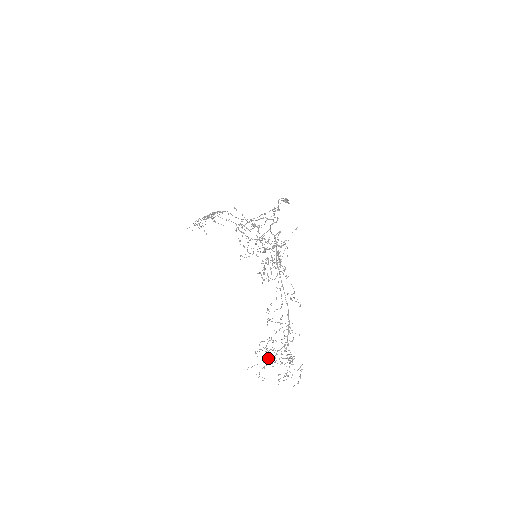
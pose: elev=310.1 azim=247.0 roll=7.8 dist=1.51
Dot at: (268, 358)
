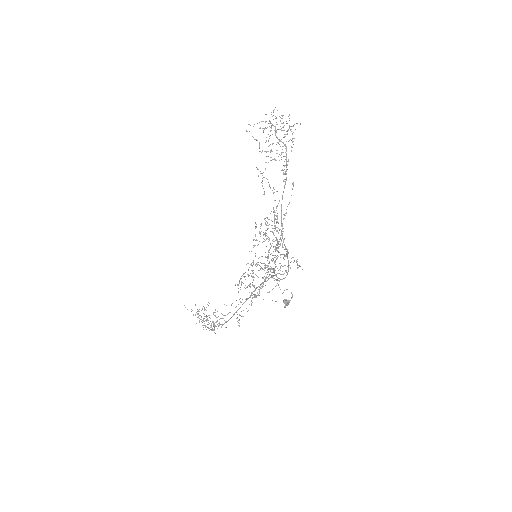
Dot at: occluded
